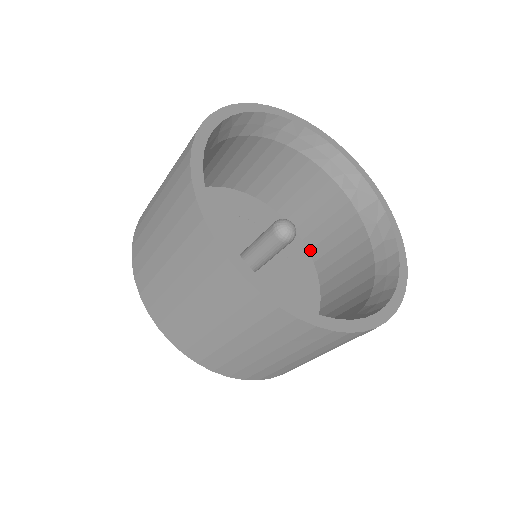
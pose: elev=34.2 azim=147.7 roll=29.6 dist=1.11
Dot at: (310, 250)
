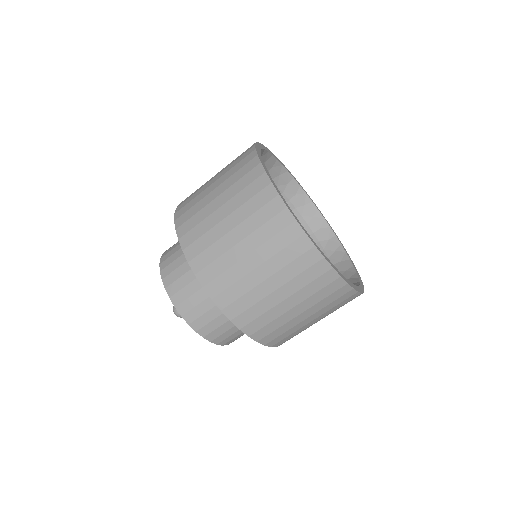
Dot at: occluded
